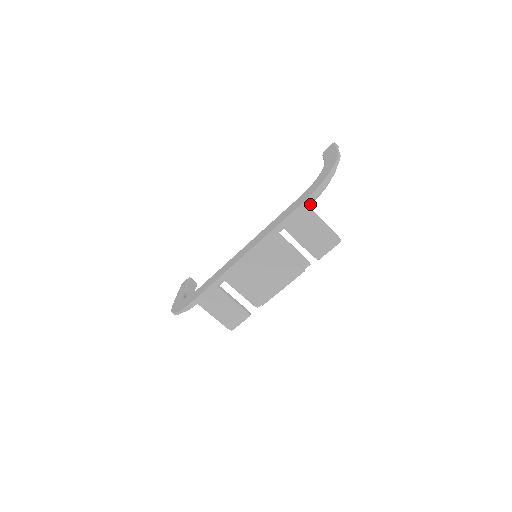
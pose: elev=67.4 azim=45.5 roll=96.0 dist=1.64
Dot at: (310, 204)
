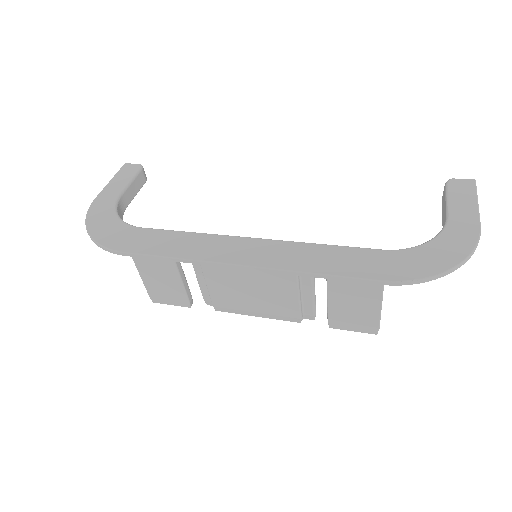
Dot at: occluded
